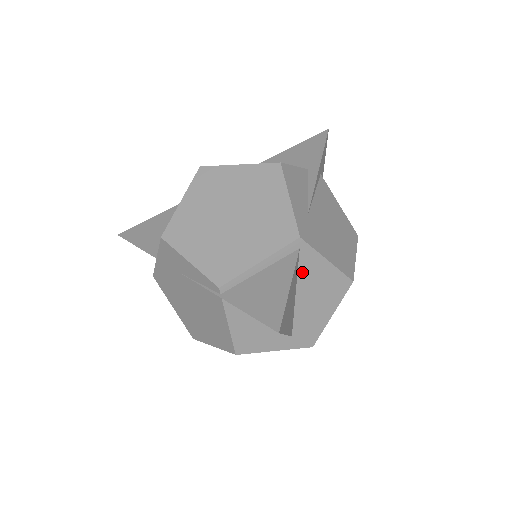
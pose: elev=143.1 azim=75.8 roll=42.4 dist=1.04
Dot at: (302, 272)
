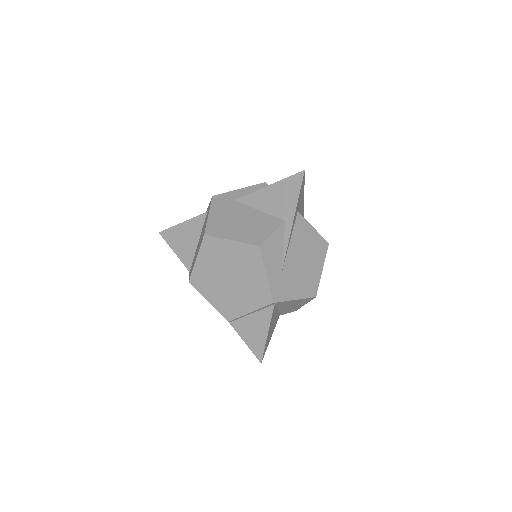
Dot at: (279, 306)
